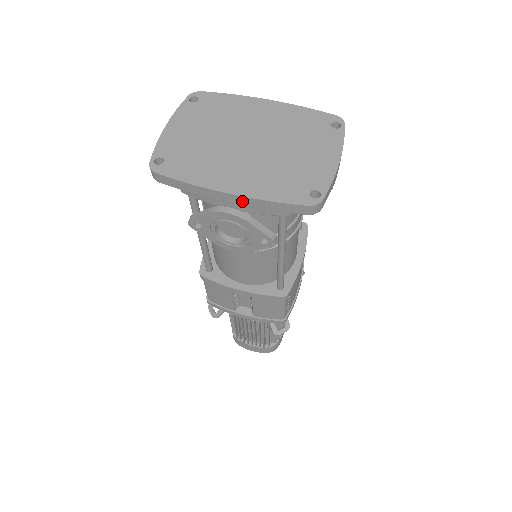
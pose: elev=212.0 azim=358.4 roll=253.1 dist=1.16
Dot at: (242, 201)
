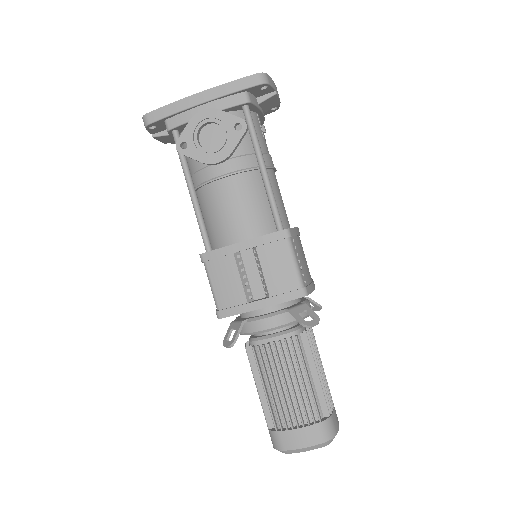
Dot at: (211, 94)
